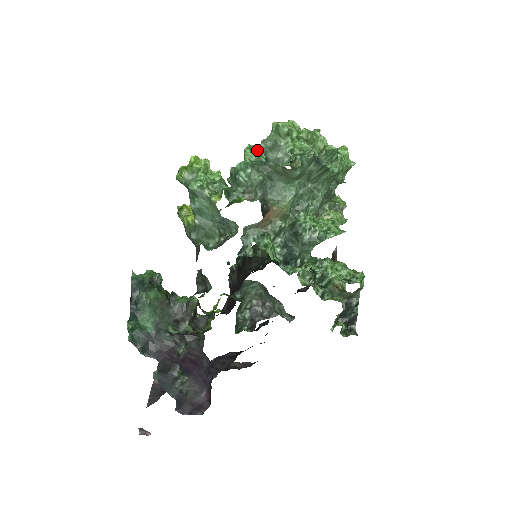
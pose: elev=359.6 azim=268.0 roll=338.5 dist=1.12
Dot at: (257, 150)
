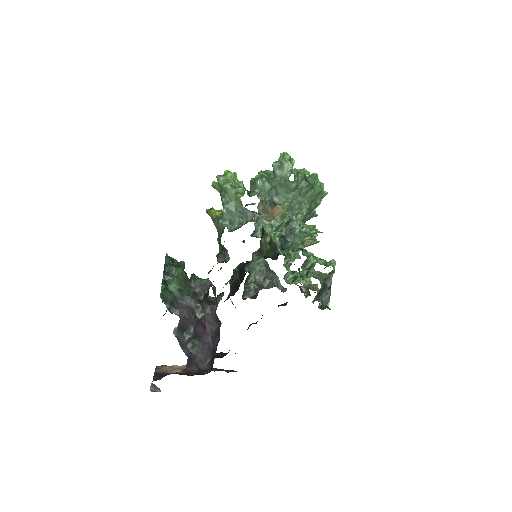
Dot at: (267, 173)
